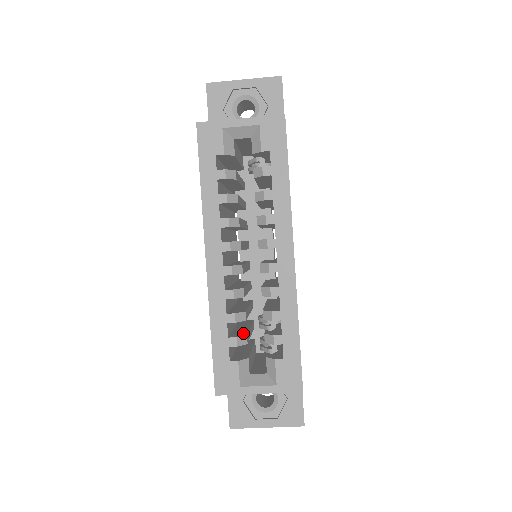
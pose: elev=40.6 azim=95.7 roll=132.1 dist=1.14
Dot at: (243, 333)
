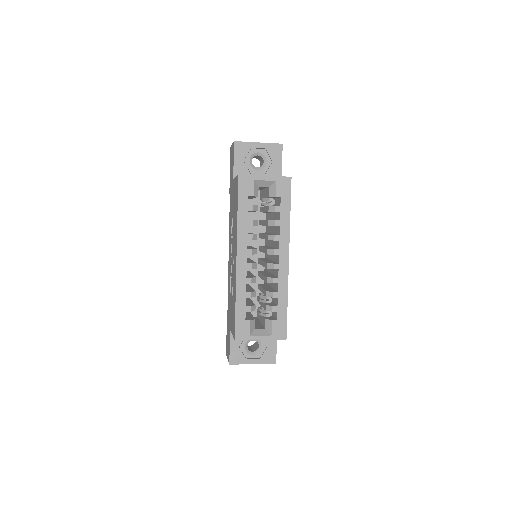
Dot at: (252, 304)
